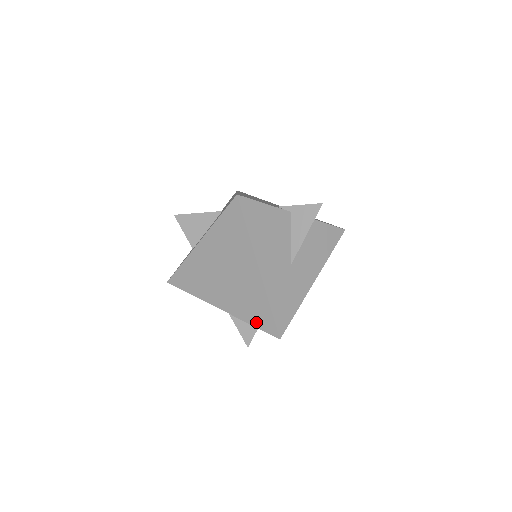
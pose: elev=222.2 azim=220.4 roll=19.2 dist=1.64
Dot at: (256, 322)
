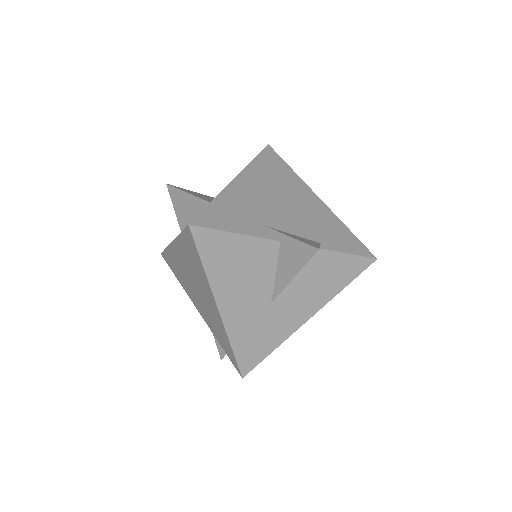
Dot at: (224, 348)
